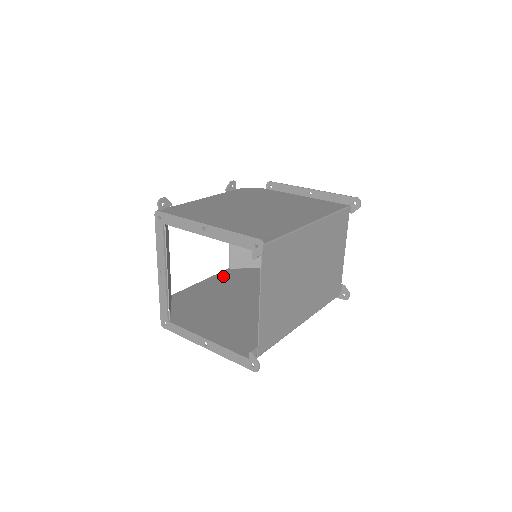
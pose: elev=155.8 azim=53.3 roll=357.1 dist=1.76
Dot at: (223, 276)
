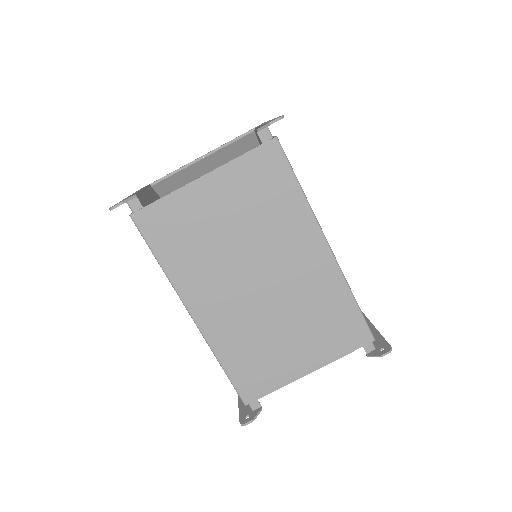
Dot at: occluded
